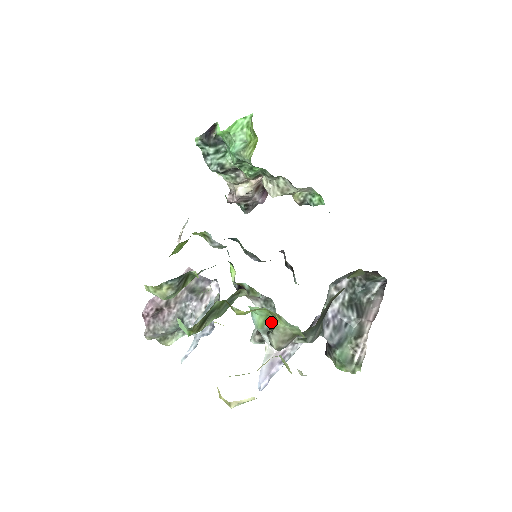
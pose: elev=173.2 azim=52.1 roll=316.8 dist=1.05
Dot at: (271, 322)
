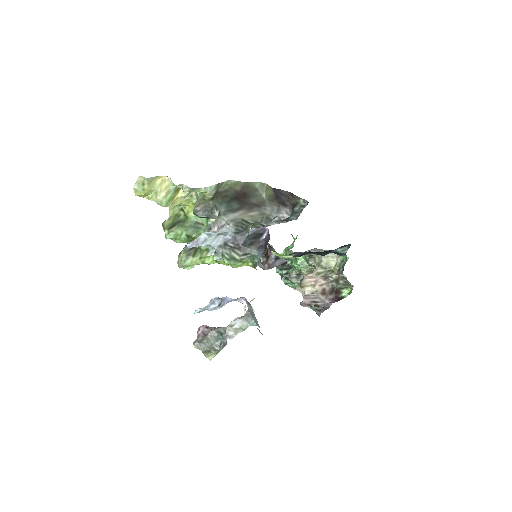
Dot at: (208, 219)
